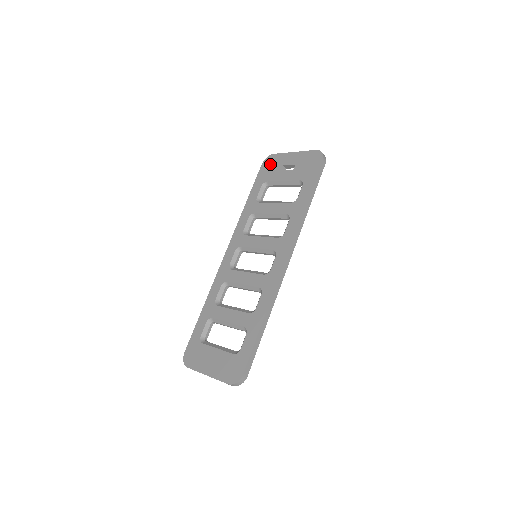
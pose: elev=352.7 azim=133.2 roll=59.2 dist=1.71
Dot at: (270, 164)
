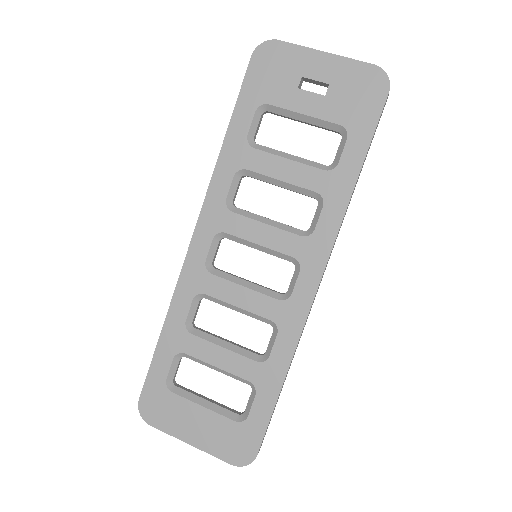
Dot at: (271, 63)
